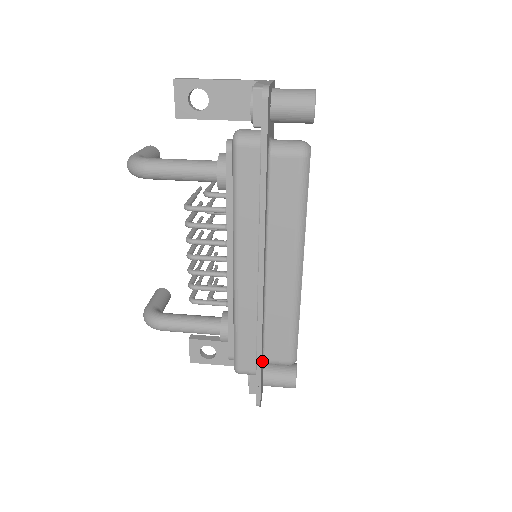
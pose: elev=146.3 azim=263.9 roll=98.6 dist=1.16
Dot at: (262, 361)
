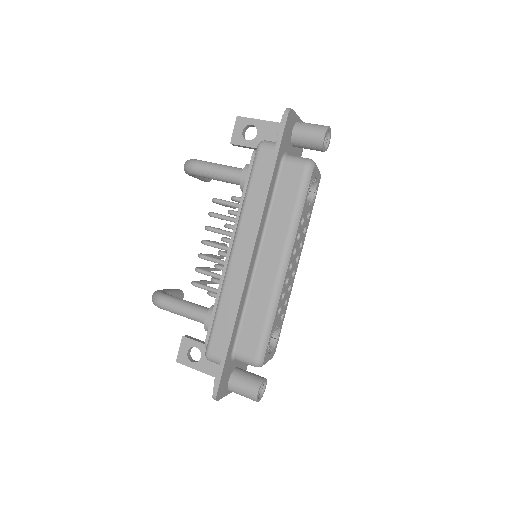
Dot at: (232, 351)
